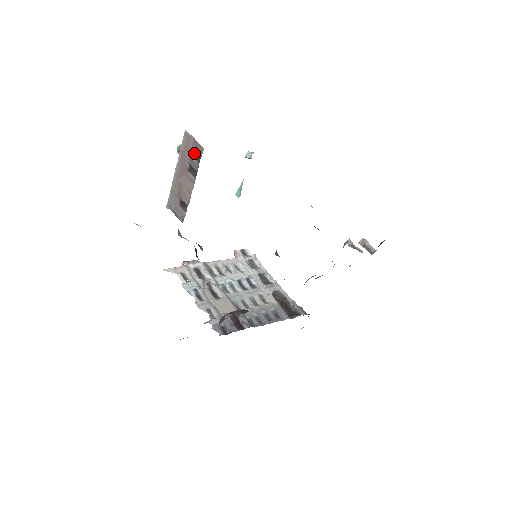
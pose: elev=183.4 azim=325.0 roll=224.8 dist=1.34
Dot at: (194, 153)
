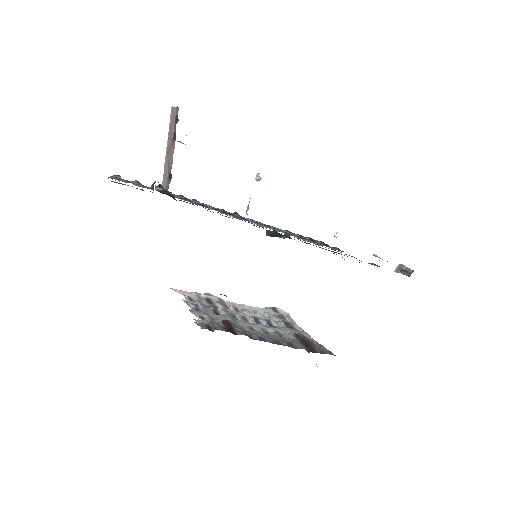
Dot at: (176, 120)
